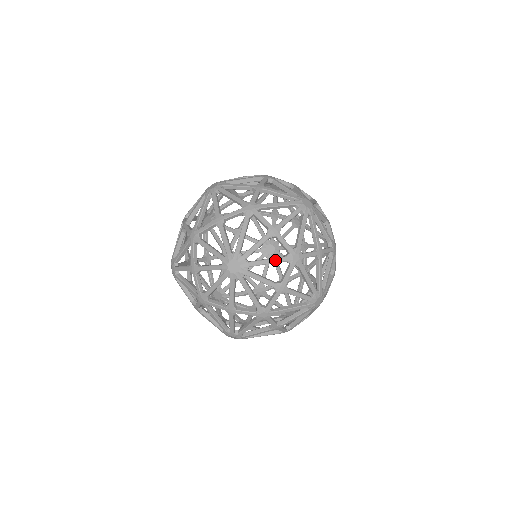
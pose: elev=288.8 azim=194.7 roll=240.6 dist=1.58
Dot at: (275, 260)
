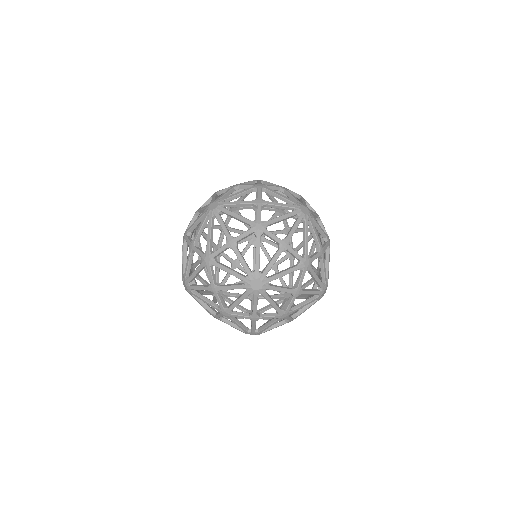
Dot at: (290, 271)
